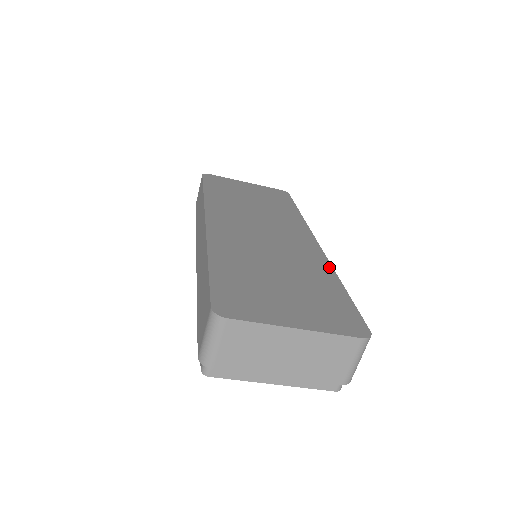
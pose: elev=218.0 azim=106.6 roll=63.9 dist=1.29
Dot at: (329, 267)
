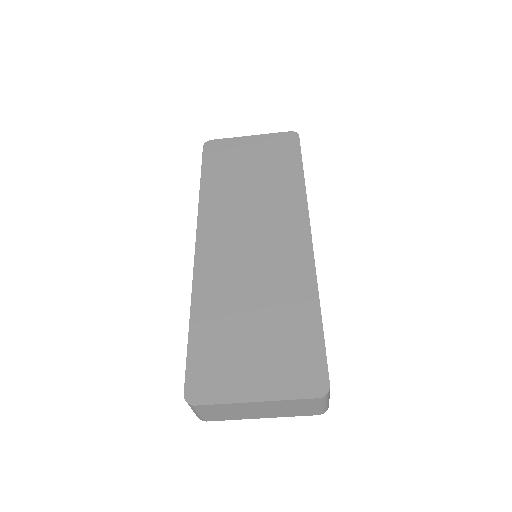
Dot at: (313, 282)
